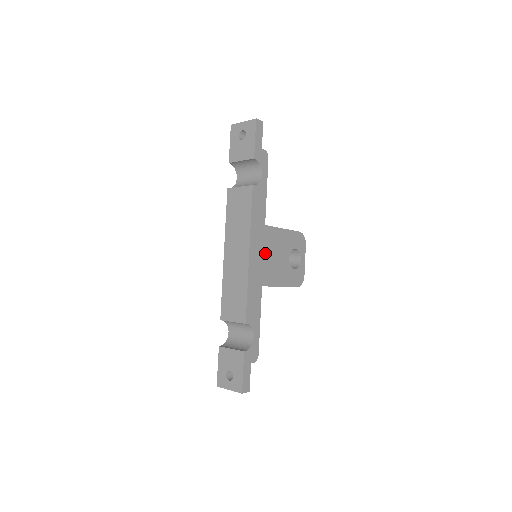
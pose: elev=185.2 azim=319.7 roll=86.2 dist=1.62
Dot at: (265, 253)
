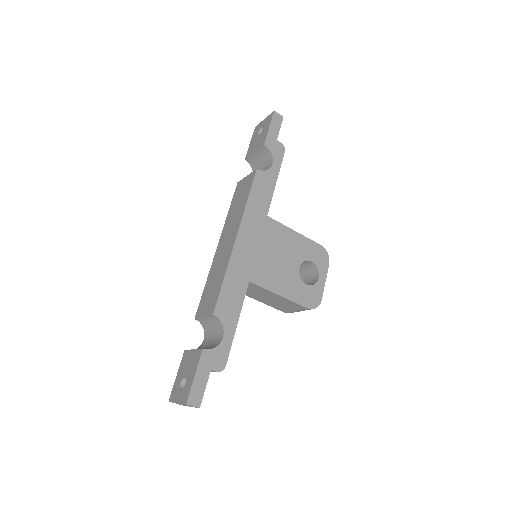
Dot at: (262, 246)
